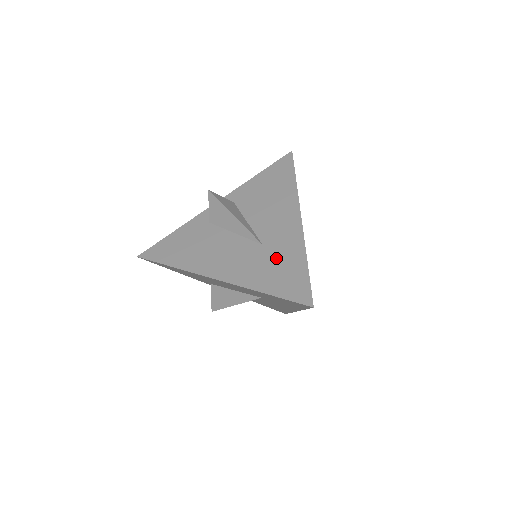
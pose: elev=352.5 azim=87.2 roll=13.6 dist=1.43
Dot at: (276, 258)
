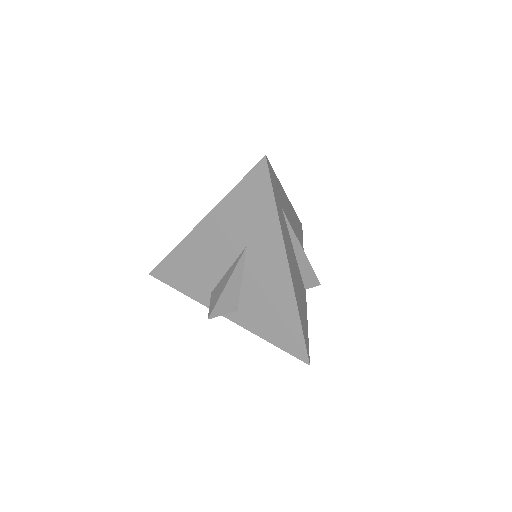
Dot at: occluded
